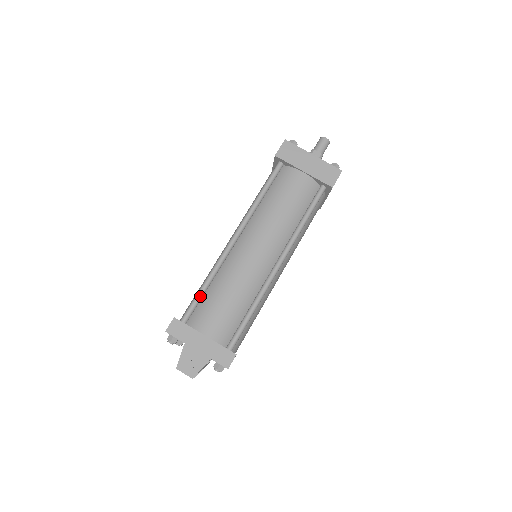
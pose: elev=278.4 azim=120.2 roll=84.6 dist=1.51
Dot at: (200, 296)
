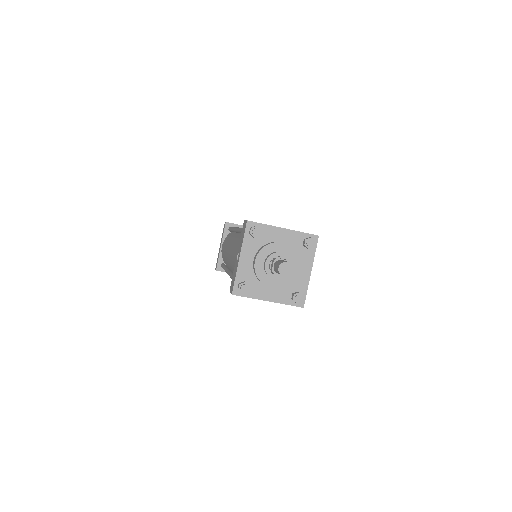
Dot at: occluded
